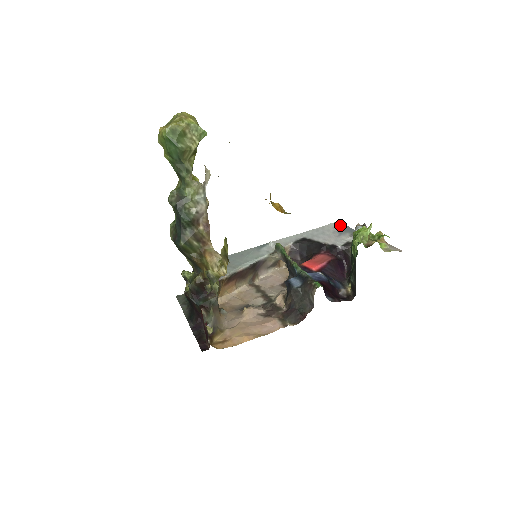
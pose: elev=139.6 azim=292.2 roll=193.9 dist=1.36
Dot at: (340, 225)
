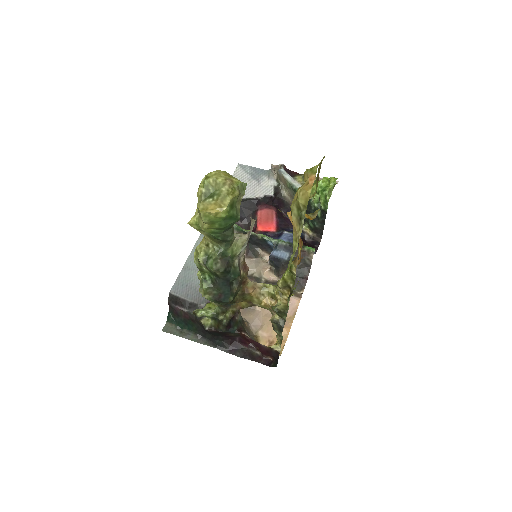
Dot at: (246, 169)
